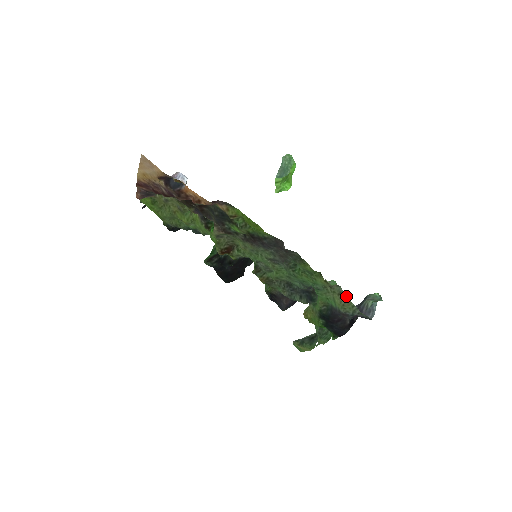
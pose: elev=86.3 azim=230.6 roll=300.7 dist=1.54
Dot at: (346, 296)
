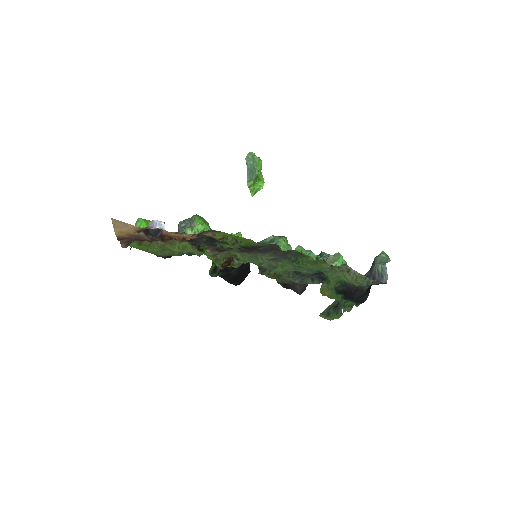
Dot at: (355, 271)
